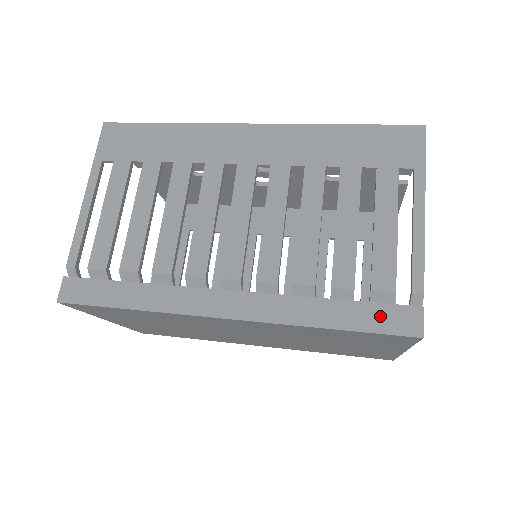
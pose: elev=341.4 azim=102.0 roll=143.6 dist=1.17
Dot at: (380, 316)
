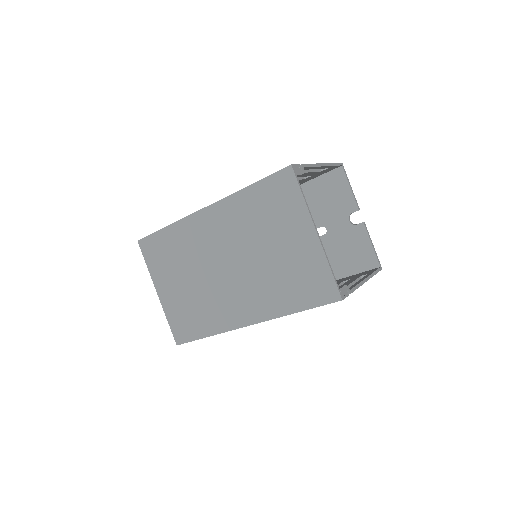
Dot at: occluded
